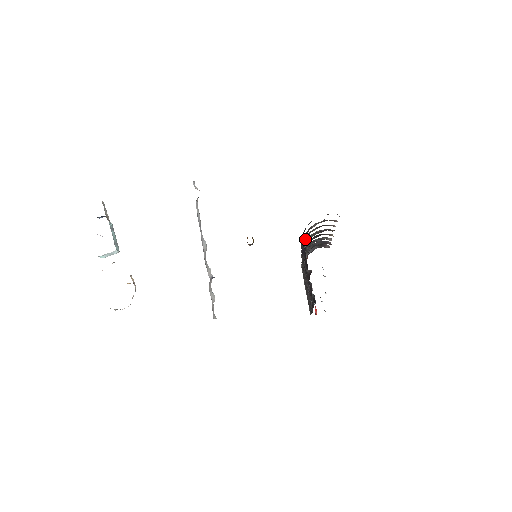
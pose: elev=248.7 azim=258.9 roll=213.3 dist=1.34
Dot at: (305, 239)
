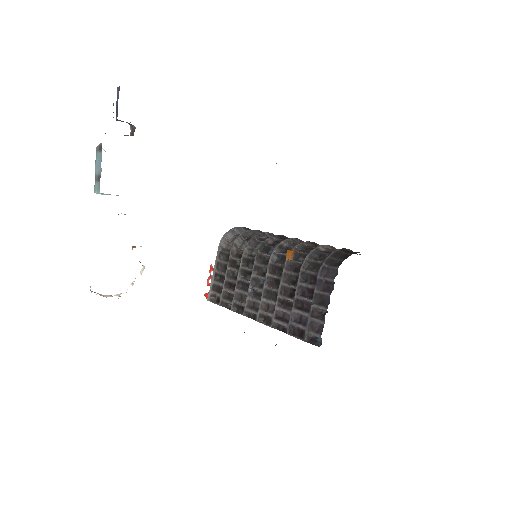
Dot at: occluded
